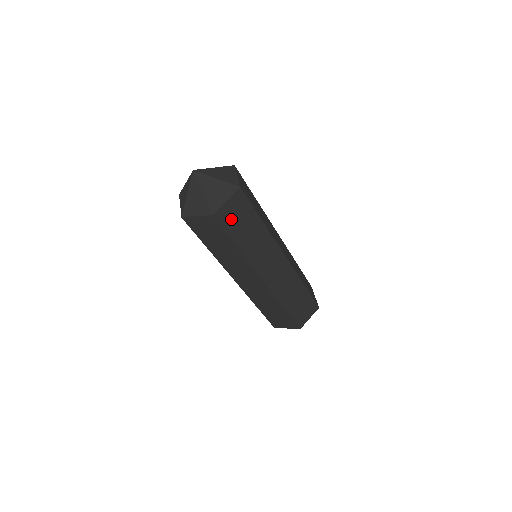
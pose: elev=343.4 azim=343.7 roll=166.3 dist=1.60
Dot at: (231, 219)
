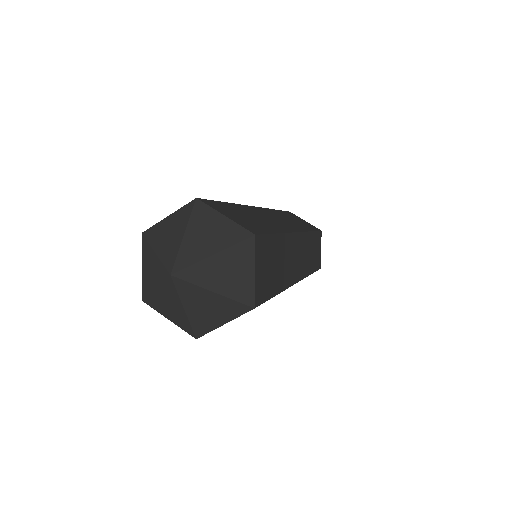
Dot at: (264, 281)
